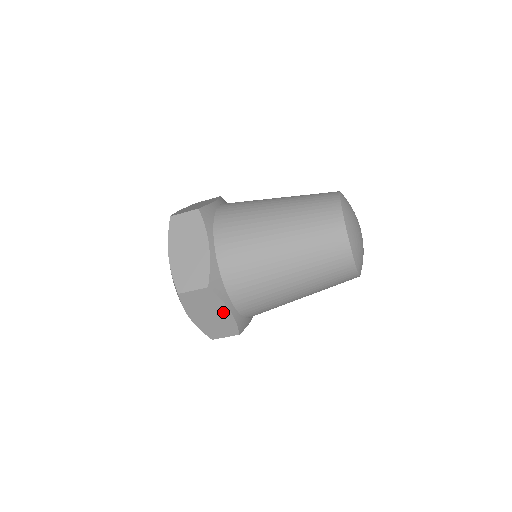
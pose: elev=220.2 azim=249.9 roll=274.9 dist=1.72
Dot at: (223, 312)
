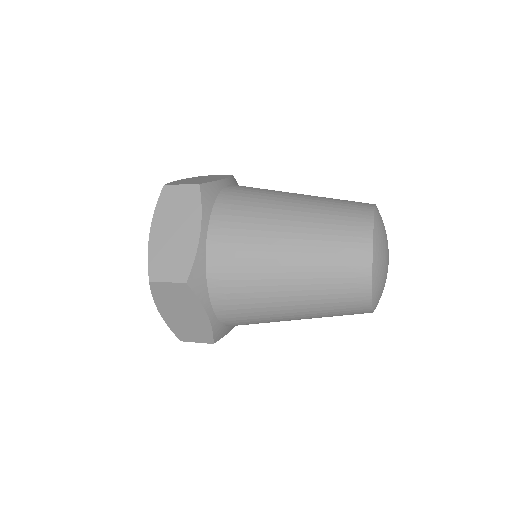
Dot at: occluded
